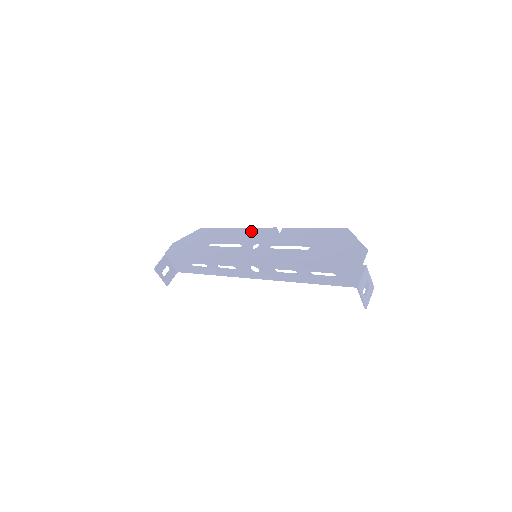
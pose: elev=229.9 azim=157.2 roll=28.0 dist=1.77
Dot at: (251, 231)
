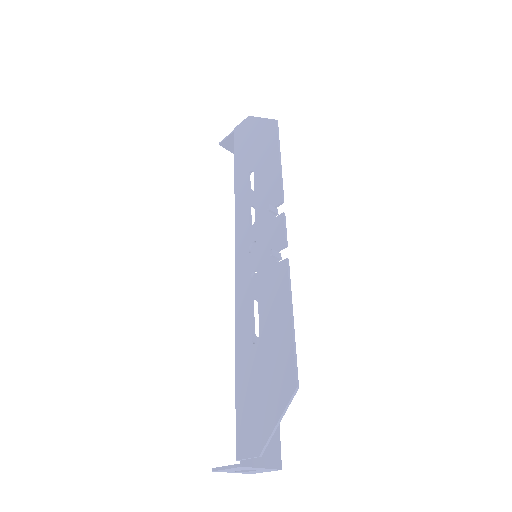
Dot at: (273, 211)
